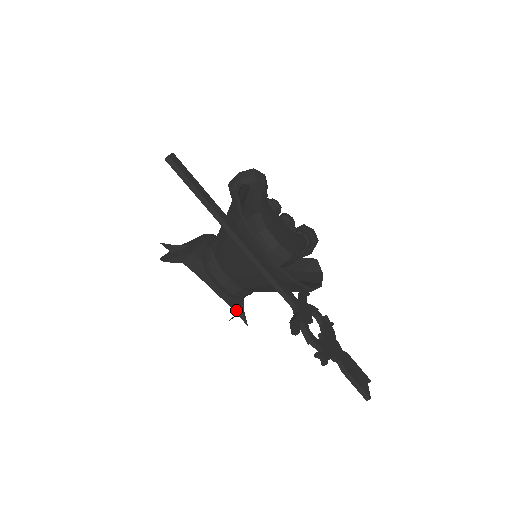
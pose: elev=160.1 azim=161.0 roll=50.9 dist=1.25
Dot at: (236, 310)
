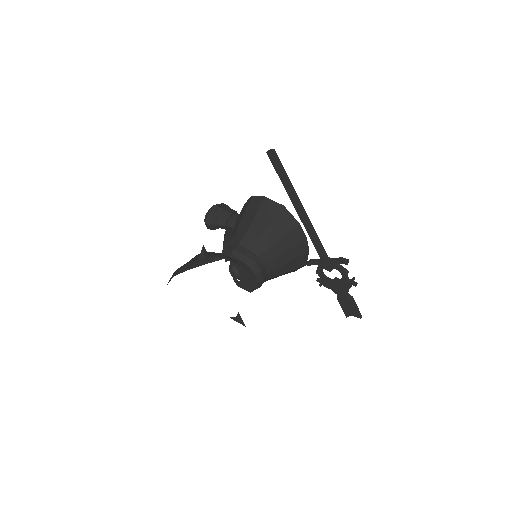
Dot at: occluded
